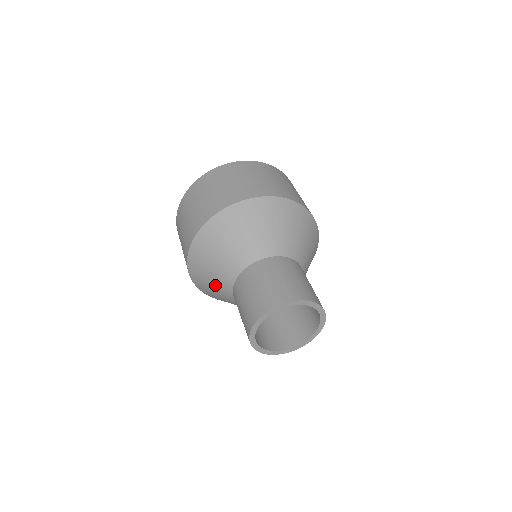
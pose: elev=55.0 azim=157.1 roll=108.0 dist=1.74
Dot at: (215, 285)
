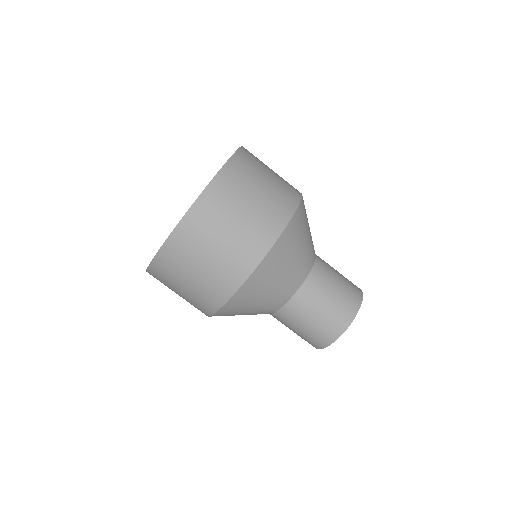
Dot at: occluded
